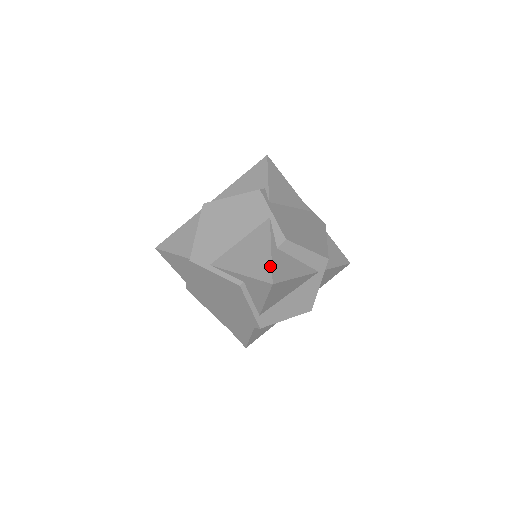
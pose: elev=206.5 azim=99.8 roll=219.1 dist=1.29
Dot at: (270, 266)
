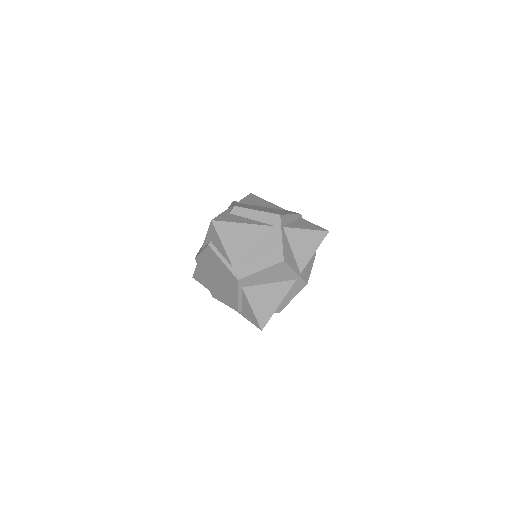
Dot at: (216, 217)
